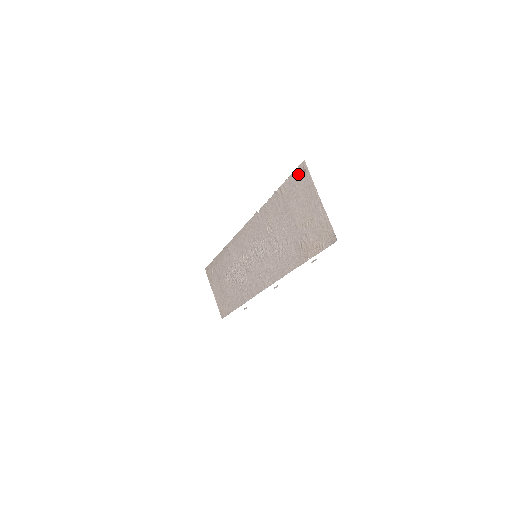
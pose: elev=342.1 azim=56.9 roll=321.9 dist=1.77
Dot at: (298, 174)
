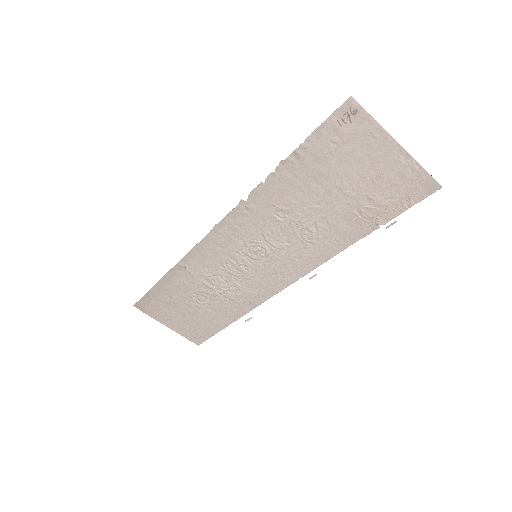
Dot at: (338, 121)
